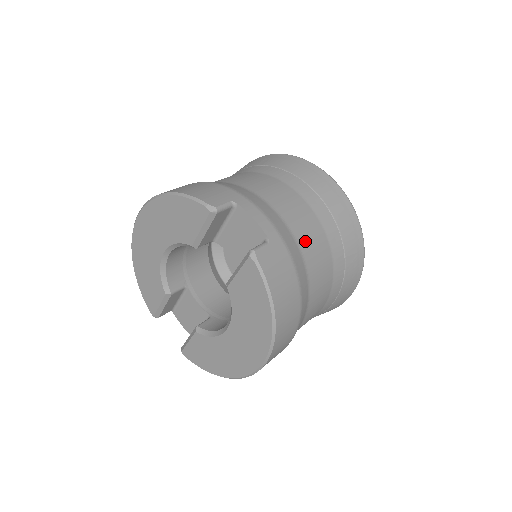
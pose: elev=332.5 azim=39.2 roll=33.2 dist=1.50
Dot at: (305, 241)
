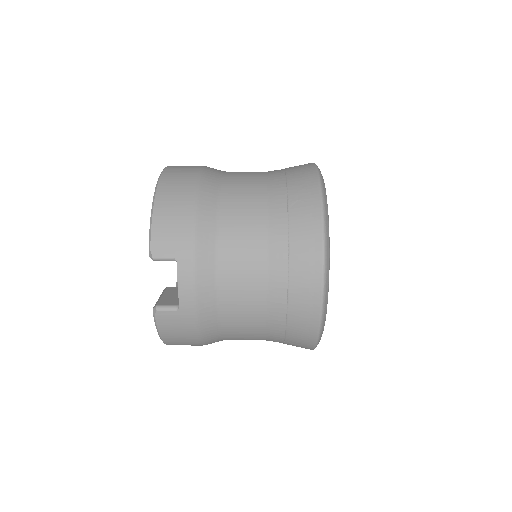
Dot at: (232, 318)
